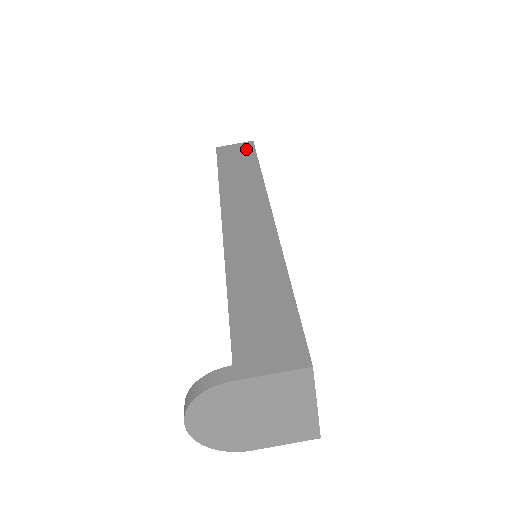
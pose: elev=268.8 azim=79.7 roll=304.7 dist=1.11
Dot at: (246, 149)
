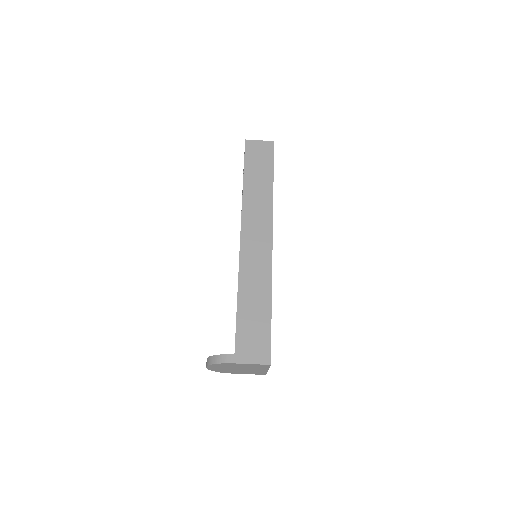
Dot at: (267, 152)
